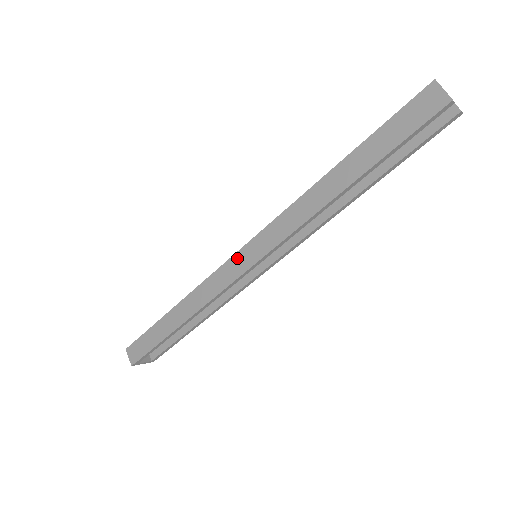
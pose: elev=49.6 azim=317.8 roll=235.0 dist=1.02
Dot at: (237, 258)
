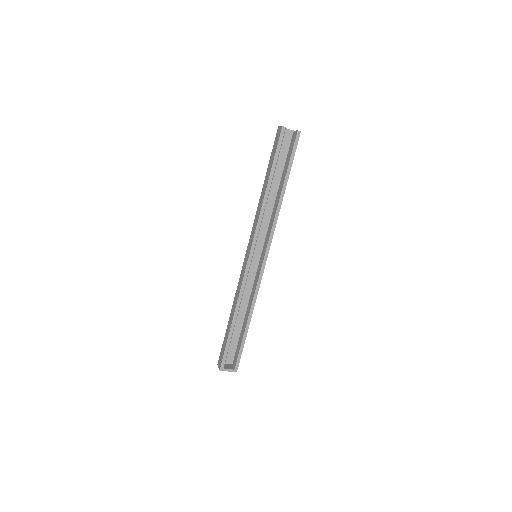
Dot at: (245, 259)
